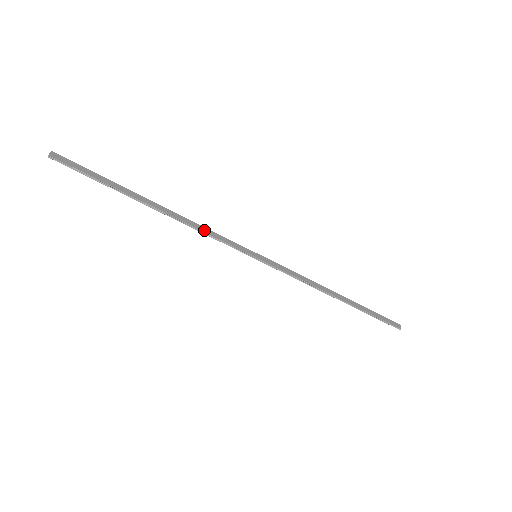
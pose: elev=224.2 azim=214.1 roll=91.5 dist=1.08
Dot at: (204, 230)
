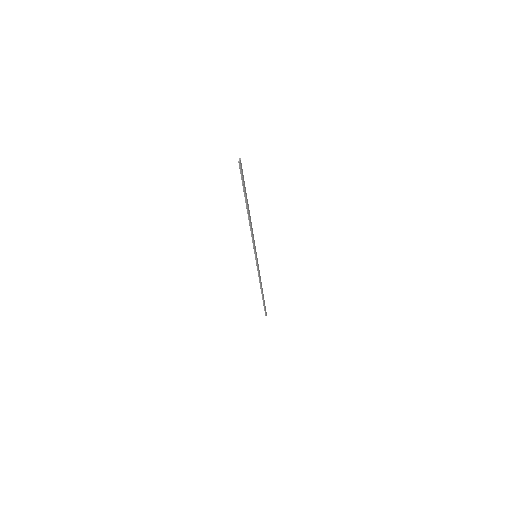
Dot at: occluded
